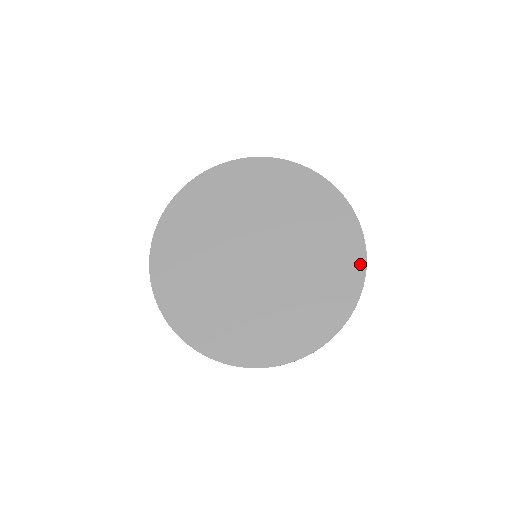
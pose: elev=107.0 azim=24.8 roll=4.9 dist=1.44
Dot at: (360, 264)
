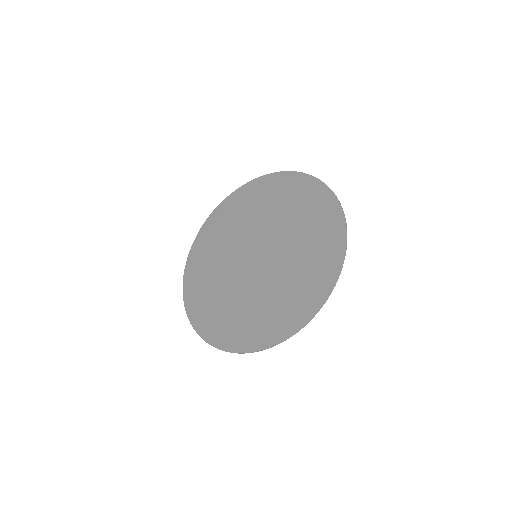
Dot at: (297, 324)
